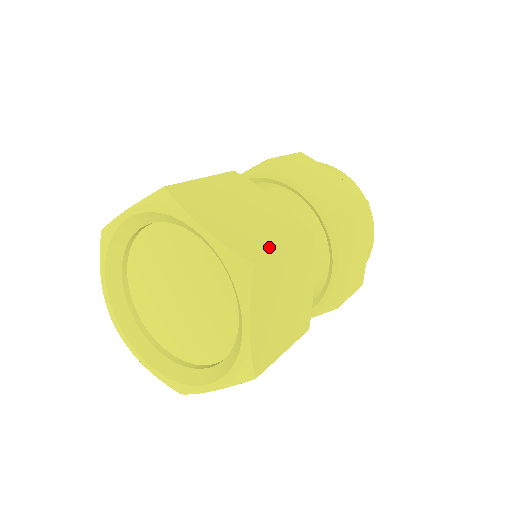
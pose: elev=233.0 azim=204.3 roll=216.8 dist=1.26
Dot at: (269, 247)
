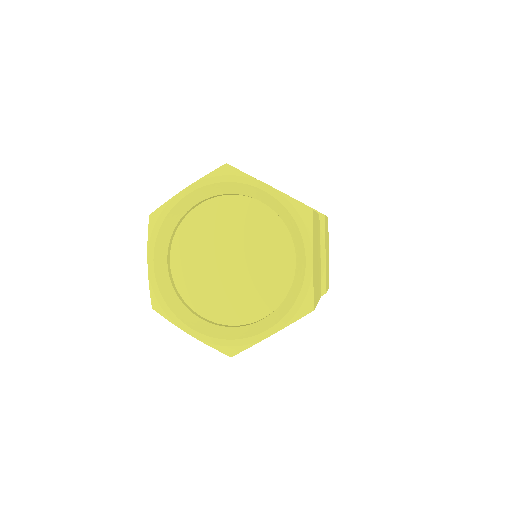
Dot at: occluded
